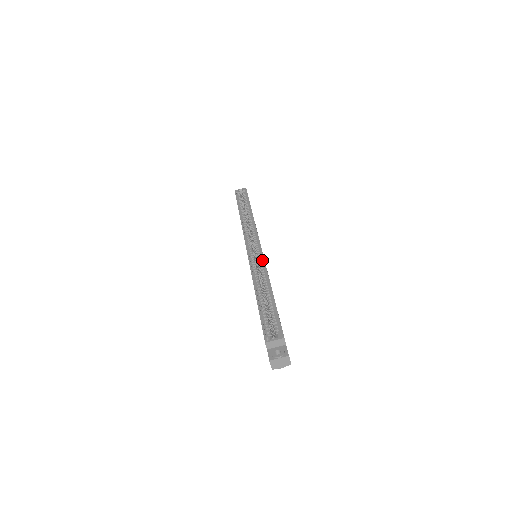
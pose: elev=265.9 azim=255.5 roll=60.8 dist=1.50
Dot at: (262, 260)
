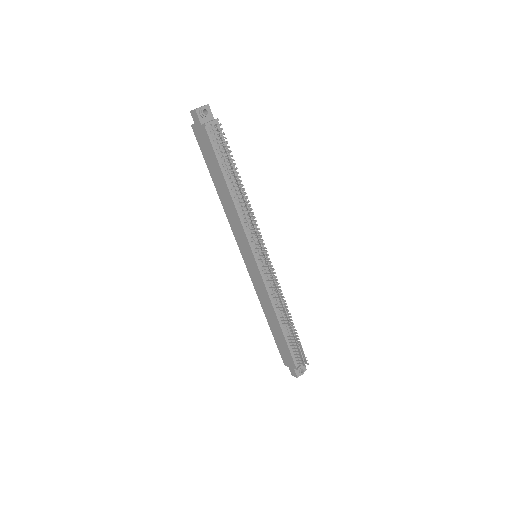
Dot at: occluded
